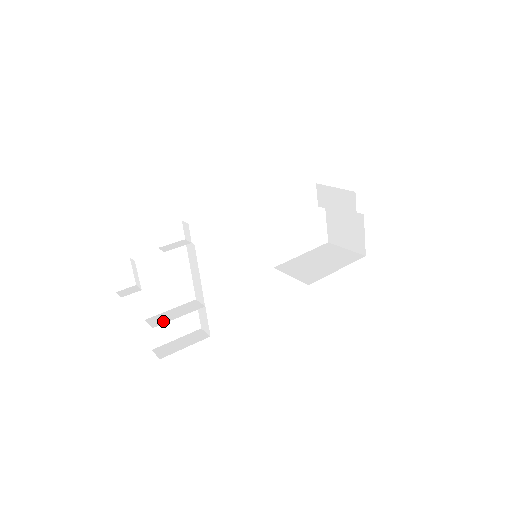
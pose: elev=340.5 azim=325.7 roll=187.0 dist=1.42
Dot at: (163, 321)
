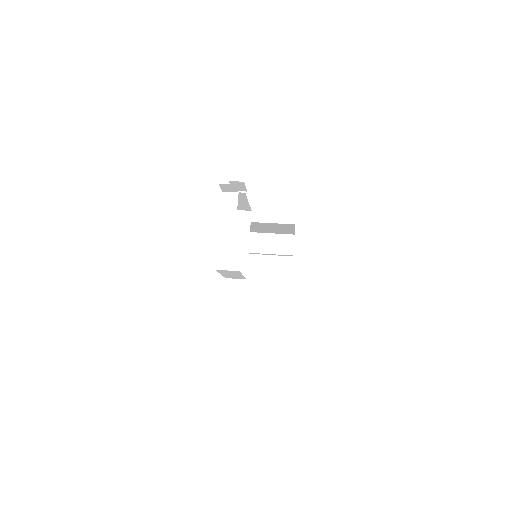
Dot at: (236, 272)
